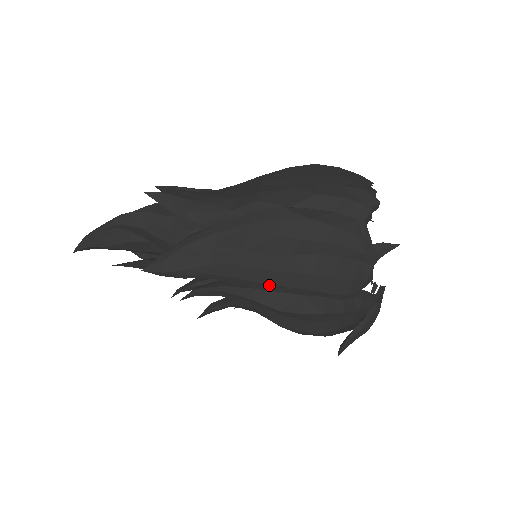
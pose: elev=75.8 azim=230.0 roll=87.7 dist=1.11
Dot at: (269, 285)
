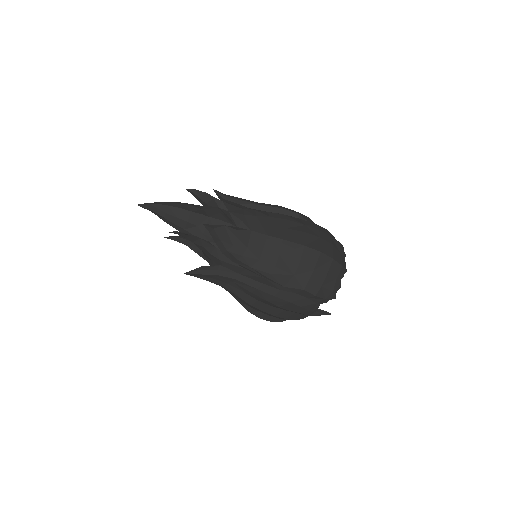
Dot at: (250, 306)
